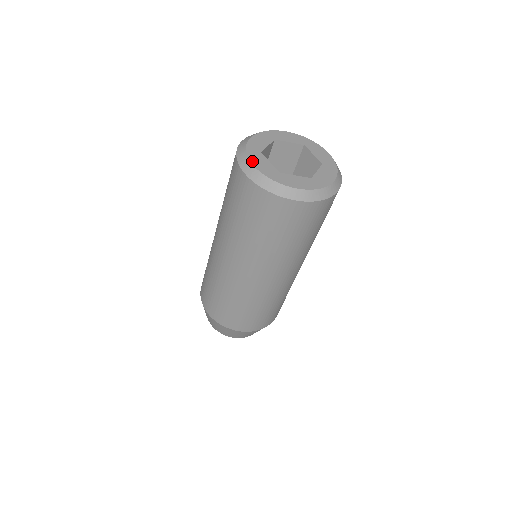
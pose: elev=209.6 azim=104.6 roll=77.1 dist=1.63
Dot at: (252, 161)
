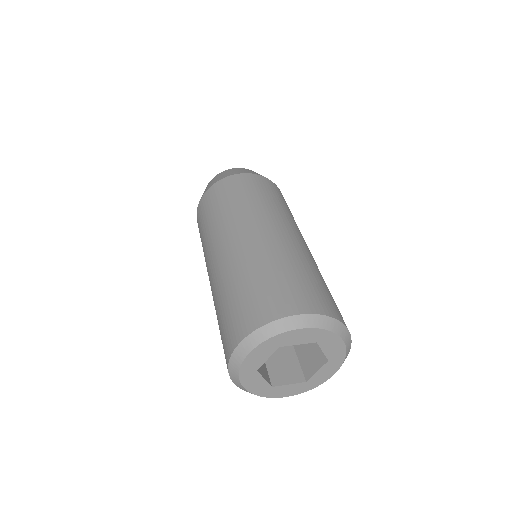
Dot at: (244, 384)
